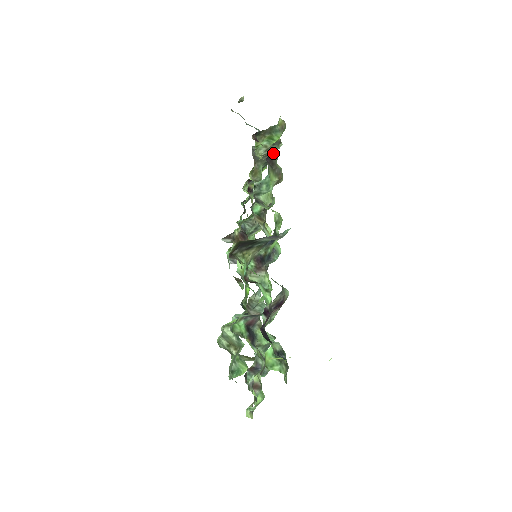
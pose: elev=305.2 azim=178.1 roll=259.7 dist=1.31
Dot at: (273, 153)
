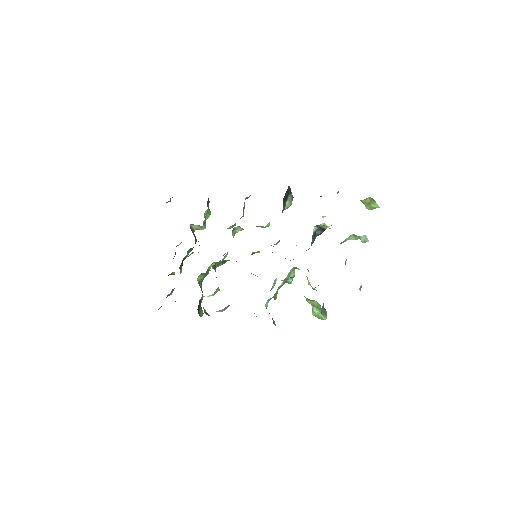
Dot at: occluded
